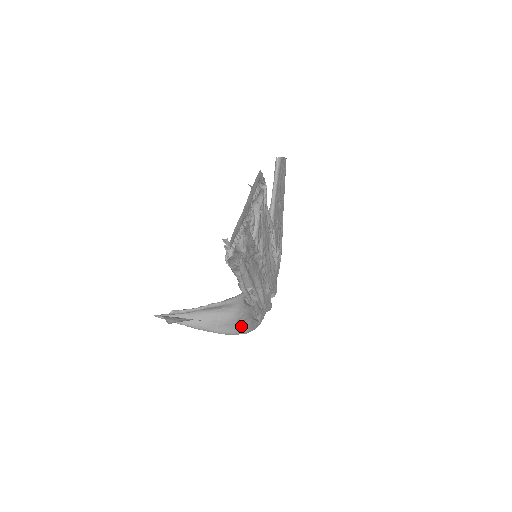
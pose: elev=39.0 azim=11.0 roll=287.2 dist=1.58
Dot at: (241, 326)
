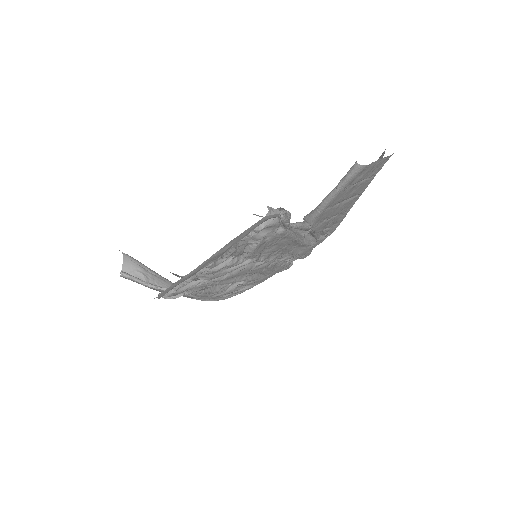
Dot at: (210, 298)
